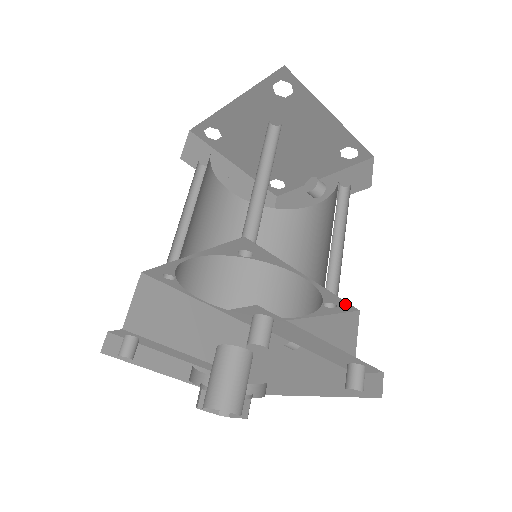
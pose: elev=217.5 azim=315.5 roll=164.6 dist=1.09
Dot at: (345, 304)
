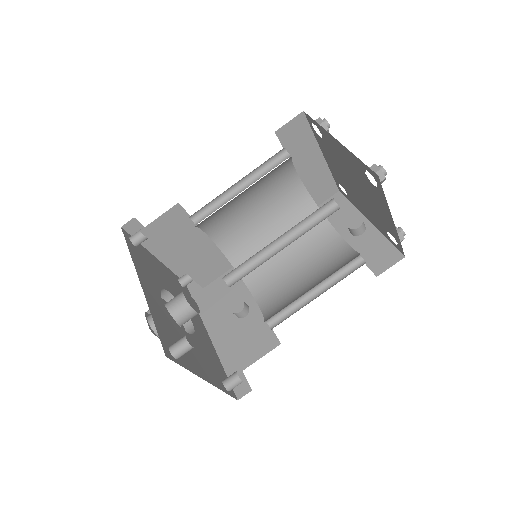
Dot at: occluded
